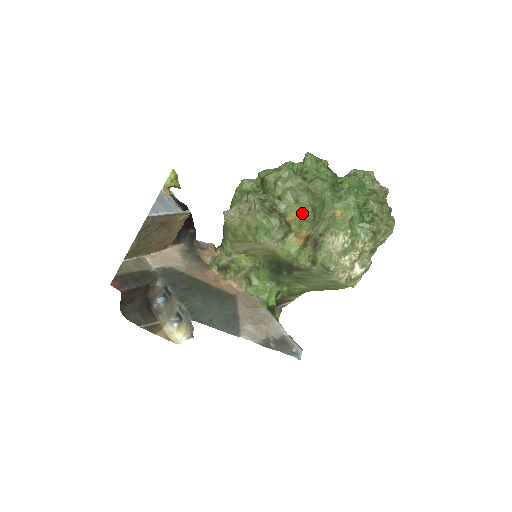
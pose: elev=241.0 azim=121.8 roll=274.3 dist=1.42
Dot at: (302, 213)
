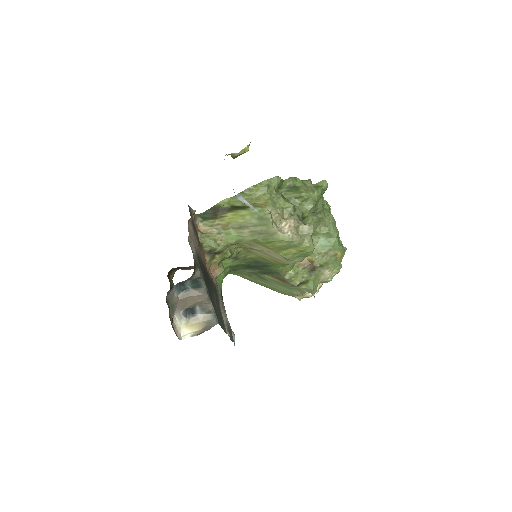
Dot at: occluded
